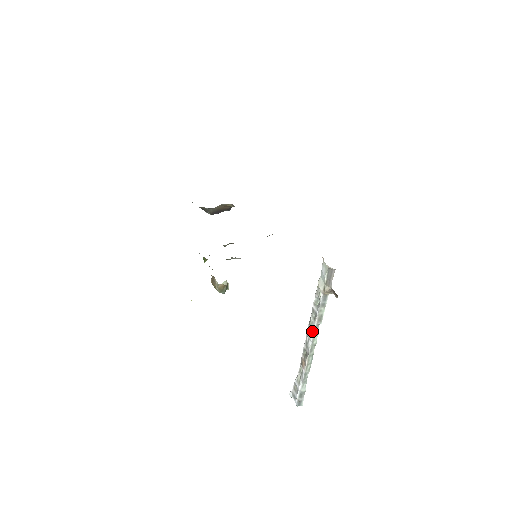
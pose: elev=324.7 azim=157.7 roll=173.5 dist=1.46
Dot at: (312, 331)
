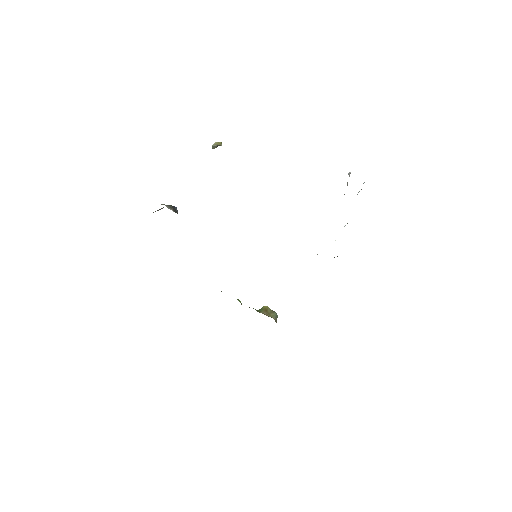
Dot at: occluded
